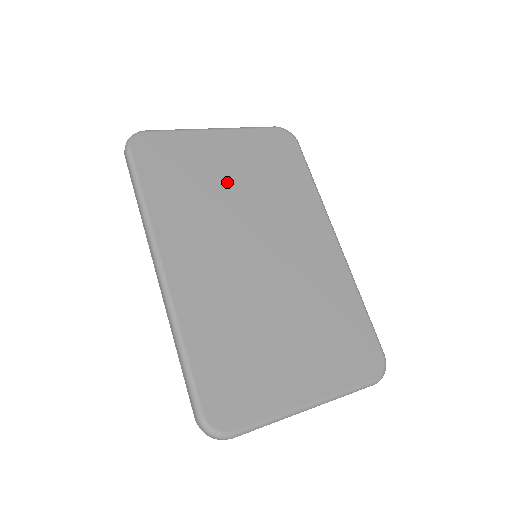
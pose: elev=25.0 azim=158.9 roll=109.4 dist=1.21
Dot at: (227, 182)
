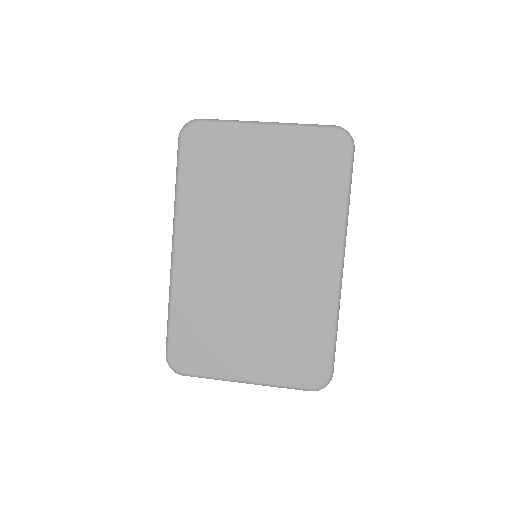
Dot at: (254, 184)
